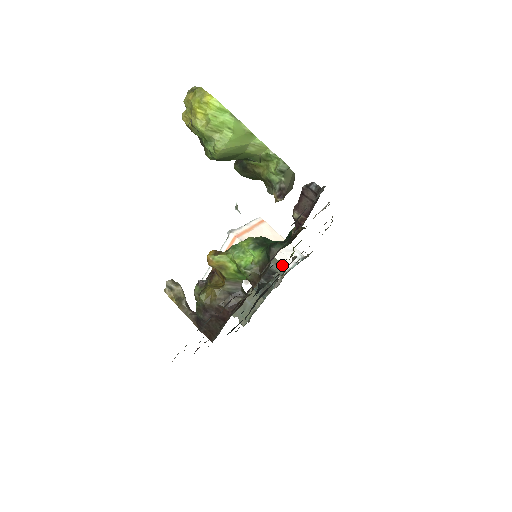
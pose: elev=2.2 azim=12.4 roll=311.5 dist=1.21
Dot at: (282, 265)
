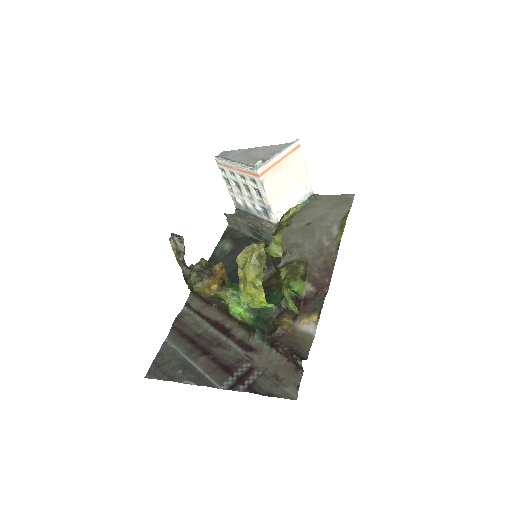
Dot at: (285, 209)
